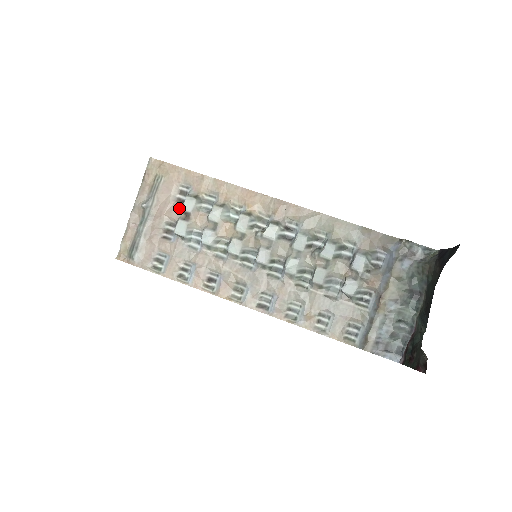
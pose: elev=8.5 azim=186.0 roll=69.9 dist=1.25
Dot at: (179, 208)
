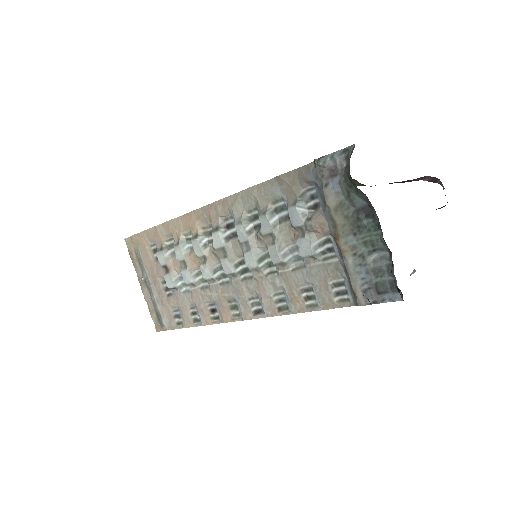
Dot at: (160, 265)
